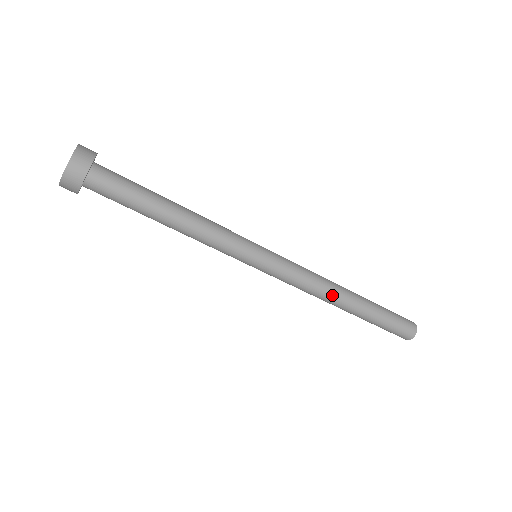
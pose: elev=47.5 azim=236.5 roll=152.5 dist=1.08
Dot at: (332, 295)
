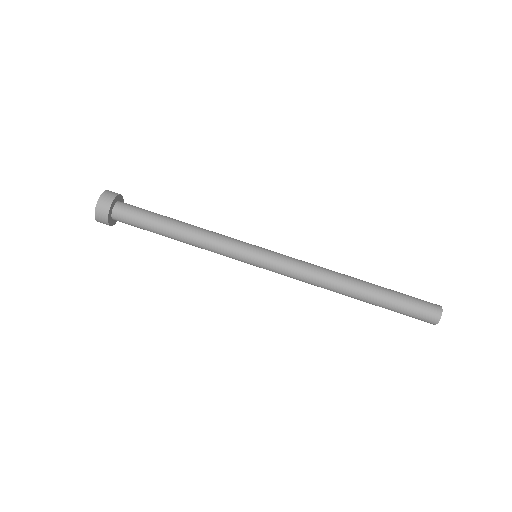
Dot at: (335, 278)
